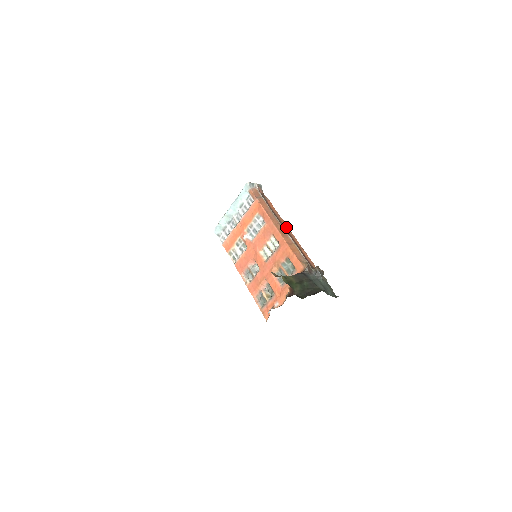
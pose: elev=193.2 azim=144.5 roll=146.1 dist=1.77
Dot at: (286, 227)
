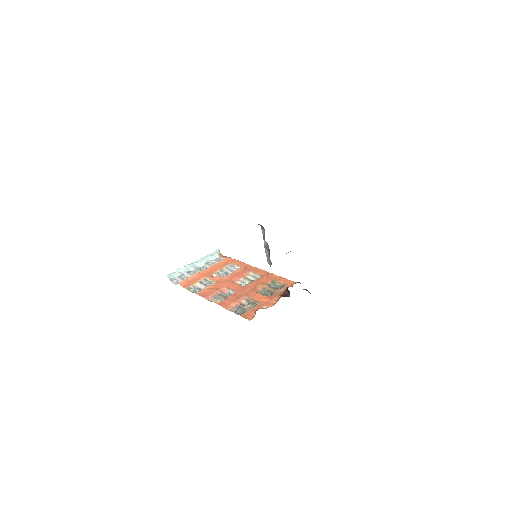
Dot at: occluded
